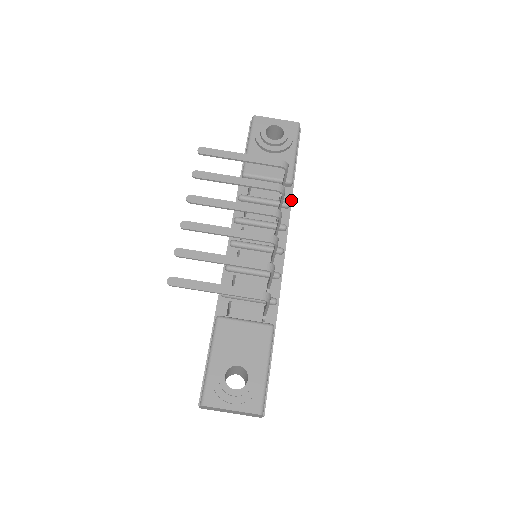
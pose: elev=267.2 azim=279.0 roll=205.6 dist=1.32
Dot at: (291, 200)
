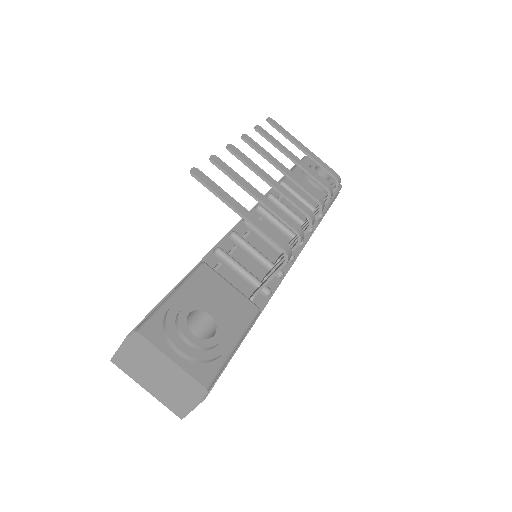
Dot at: (314, 230)
